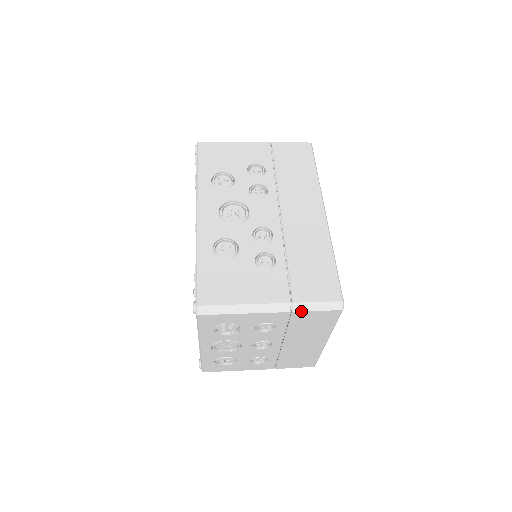
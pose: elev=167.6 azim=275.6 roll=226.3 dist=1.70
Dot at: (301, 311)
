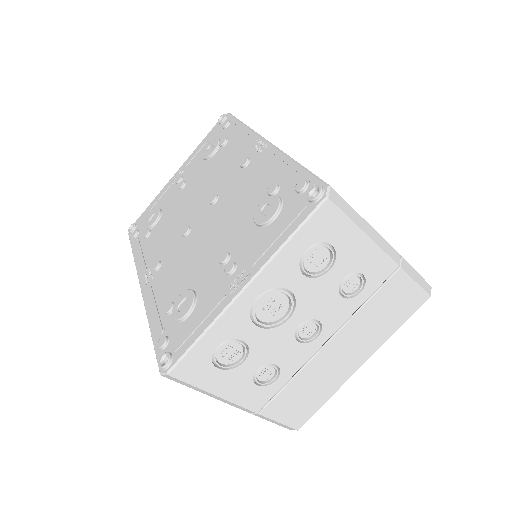
Dot at: (406, 272)
